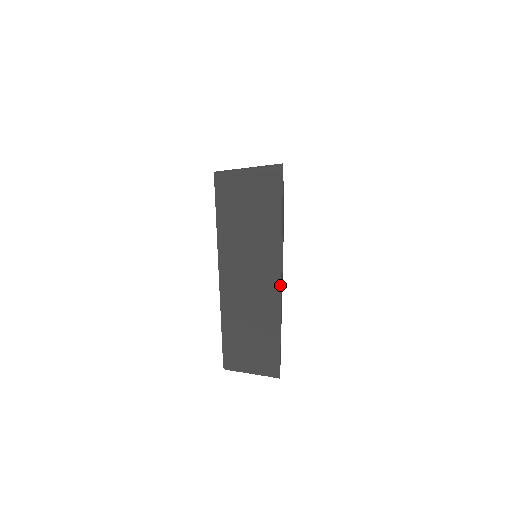
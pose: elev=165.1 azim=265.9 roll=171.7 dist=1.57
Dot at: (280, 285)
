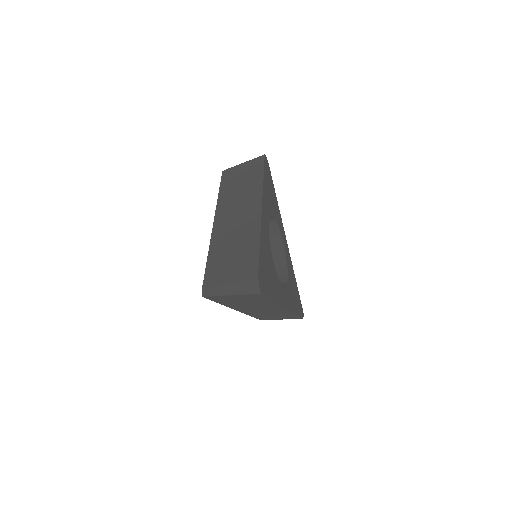
Dot at: (261, 207)
